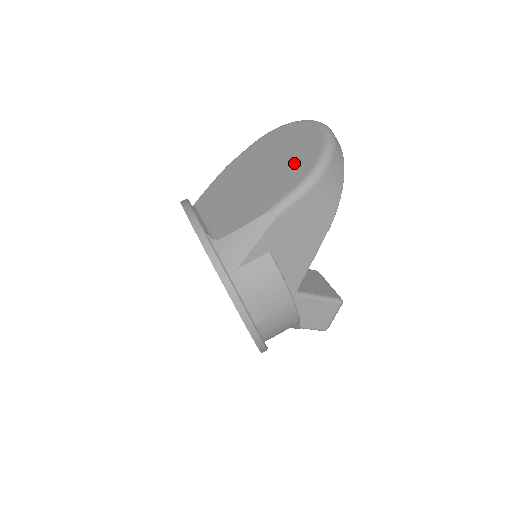
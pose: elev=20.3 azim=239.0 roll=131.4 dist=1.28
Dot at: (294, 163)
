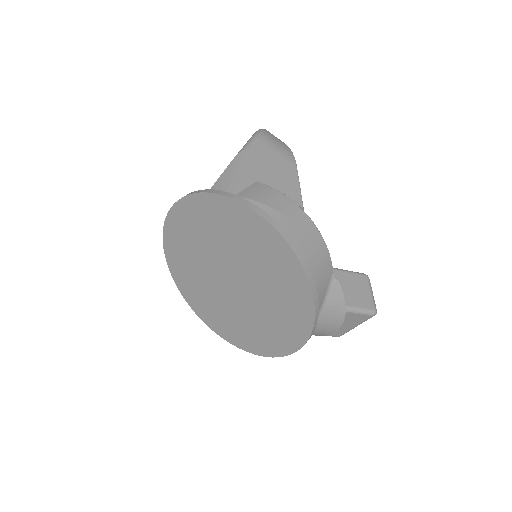
Dot at: occluded
